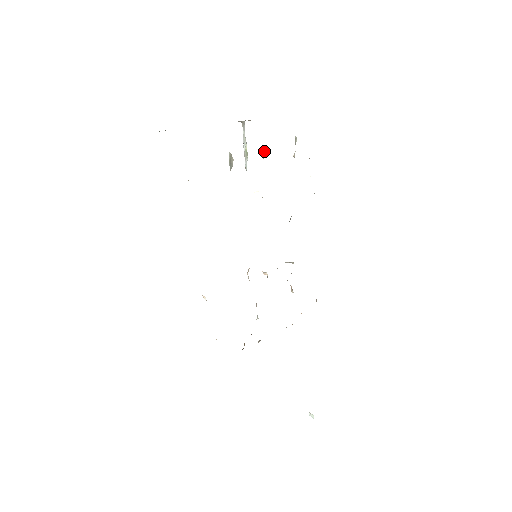
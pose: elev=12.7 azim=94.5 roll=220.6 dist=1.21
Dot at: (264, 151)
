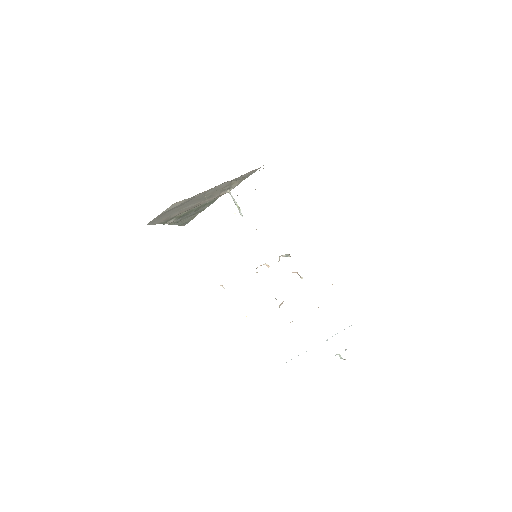
Dot at: occluded
